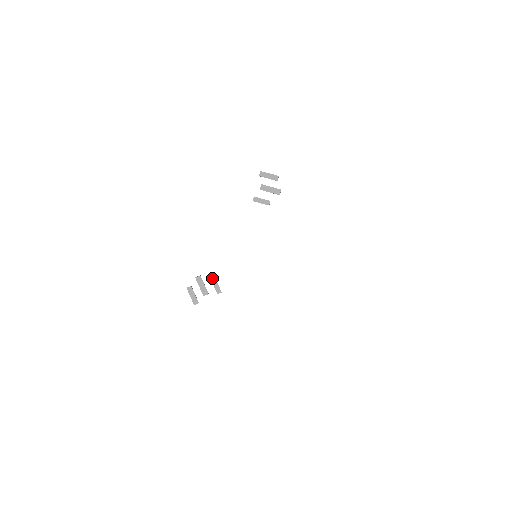
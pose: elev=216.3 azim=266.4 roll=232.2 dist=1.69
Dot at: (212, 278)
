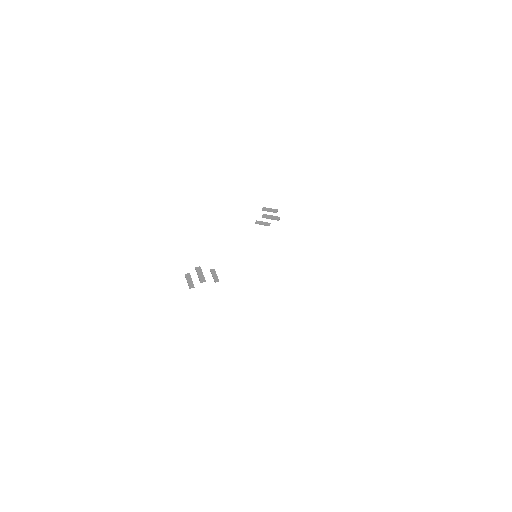
Dot at: (211, 269)
